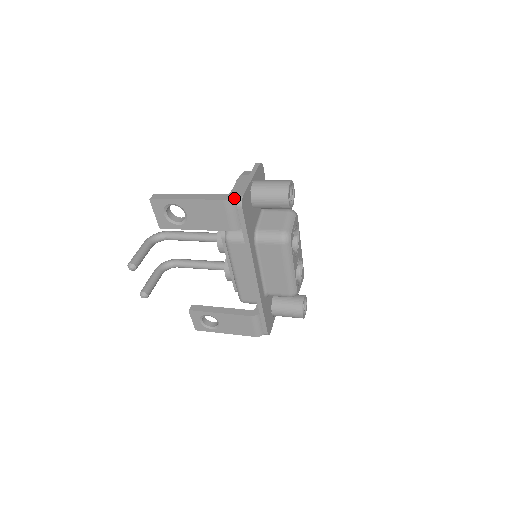
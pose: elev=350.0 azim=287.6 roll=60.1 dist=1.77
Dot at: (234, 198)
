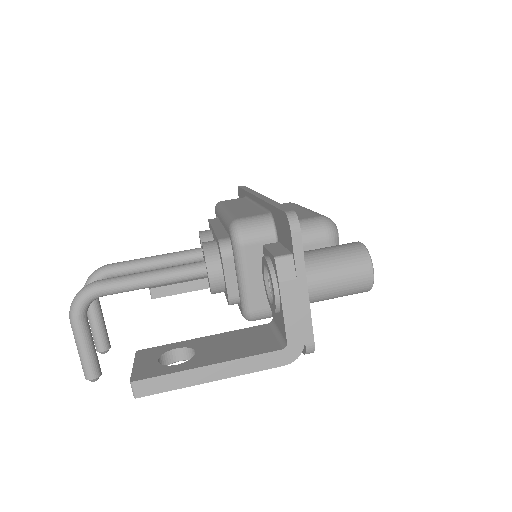
Dot at: (300, 353)
